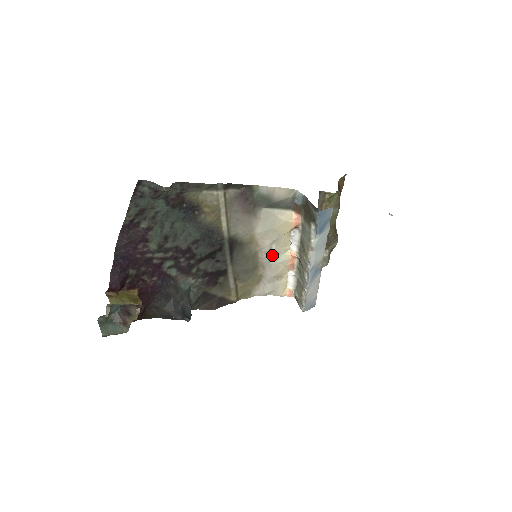
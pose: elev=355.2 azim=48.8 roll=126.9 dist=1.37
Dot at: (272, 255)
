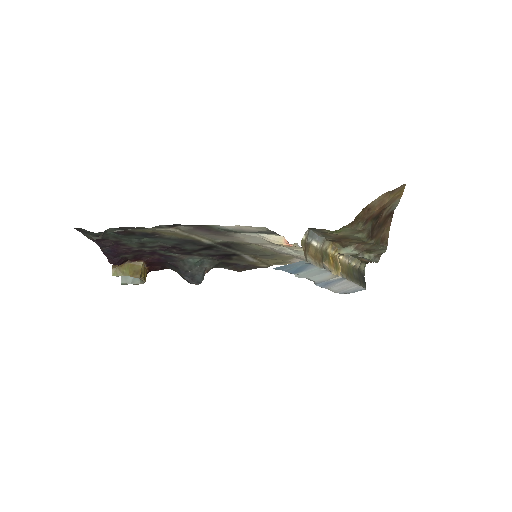
Dot at: (289, 250)
